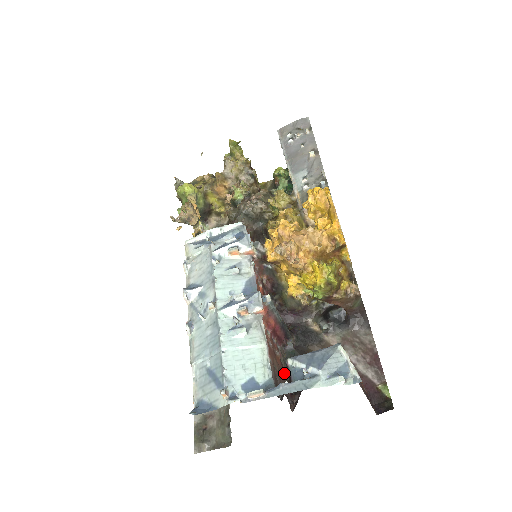
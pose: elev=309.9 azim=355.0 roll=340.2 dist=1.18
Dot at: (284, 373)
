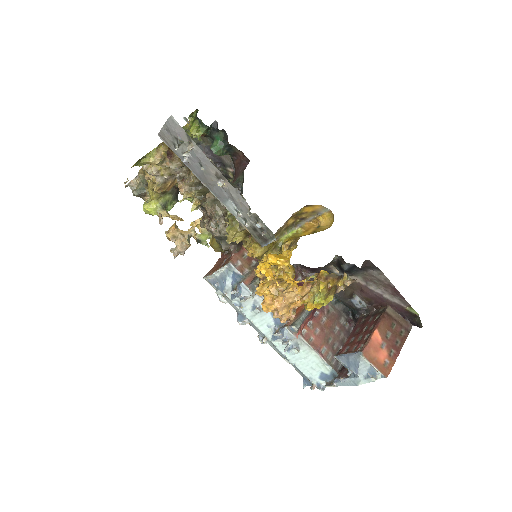
Dot at: (337, 319)
